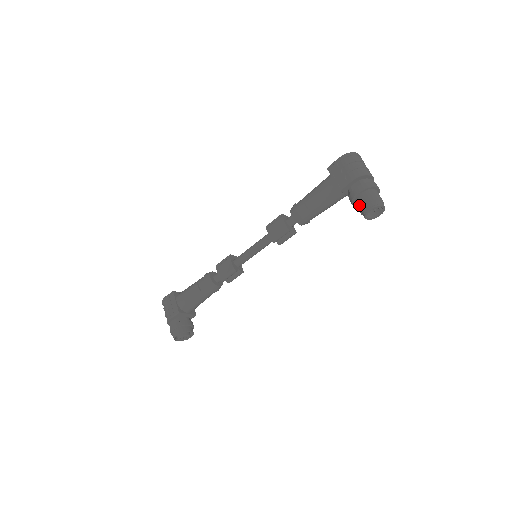
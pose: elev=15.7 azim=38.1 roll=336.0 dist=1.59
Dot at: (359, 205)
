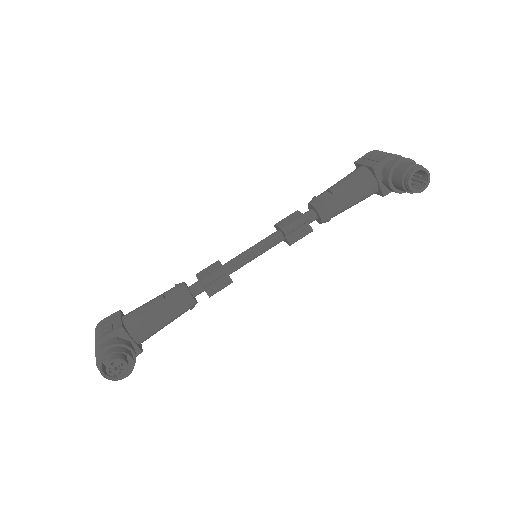
Dot at: (399, 172)
